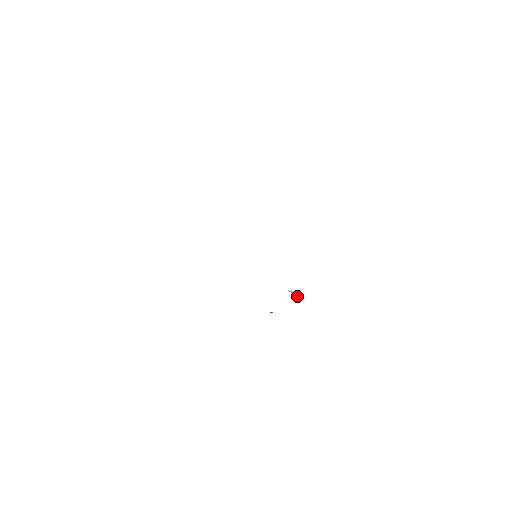
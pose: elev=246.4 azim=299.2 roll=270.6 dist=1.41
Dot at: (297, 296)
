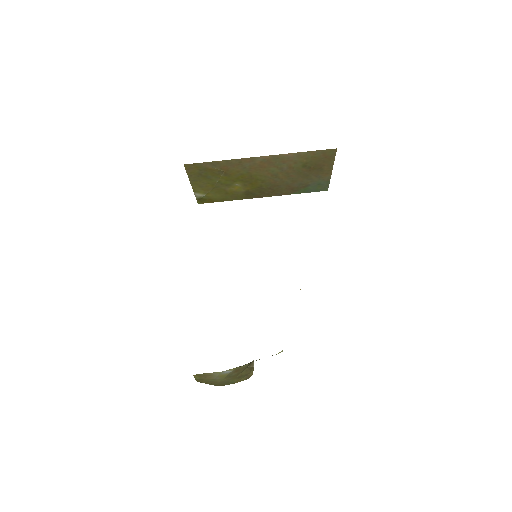
Dot at: occluded
